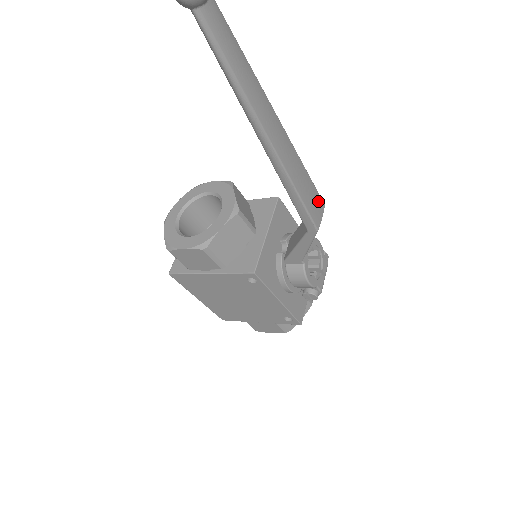
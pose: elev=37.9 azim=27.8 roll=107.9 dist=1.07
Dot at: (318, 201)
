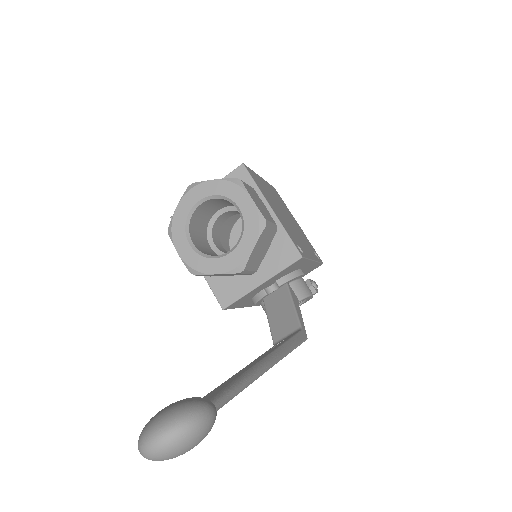
Dot at: occluded
